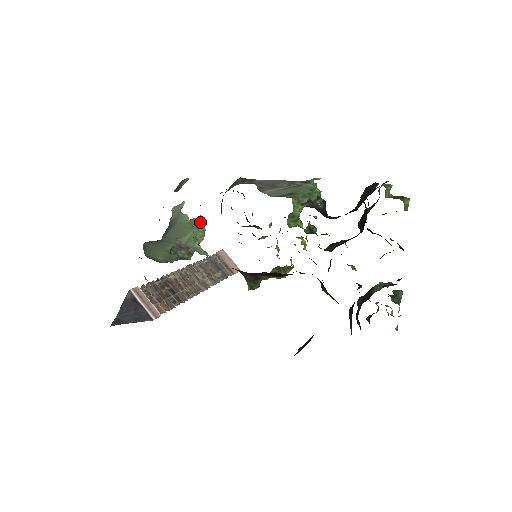
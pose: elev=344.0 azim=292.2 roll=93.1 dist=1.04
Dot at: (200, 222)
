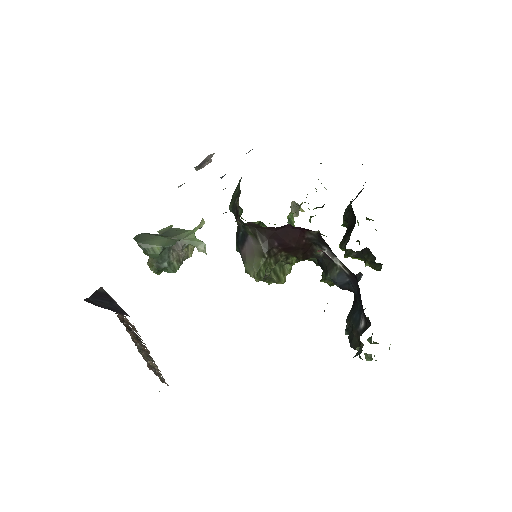
Dot at: occluded
